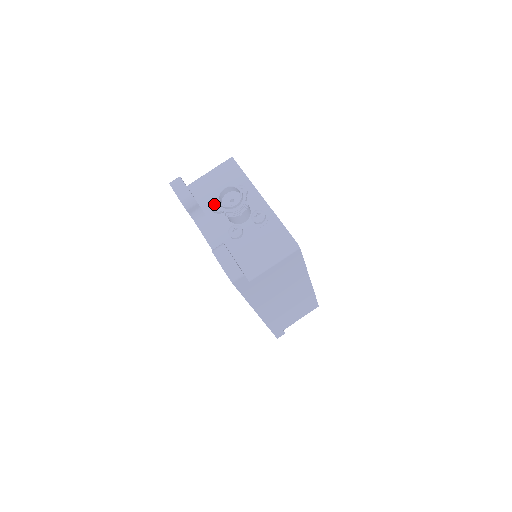
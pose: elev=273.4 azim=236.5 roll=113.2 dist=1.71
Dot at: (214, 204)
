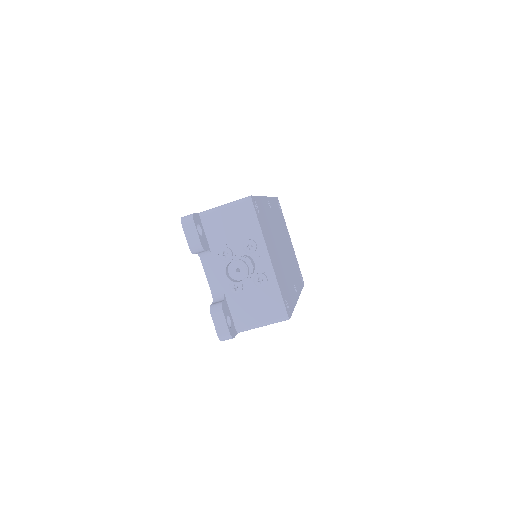
Dot at: (222, 252)
